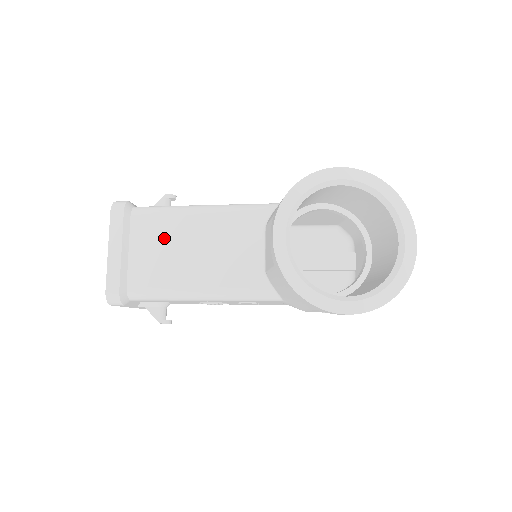
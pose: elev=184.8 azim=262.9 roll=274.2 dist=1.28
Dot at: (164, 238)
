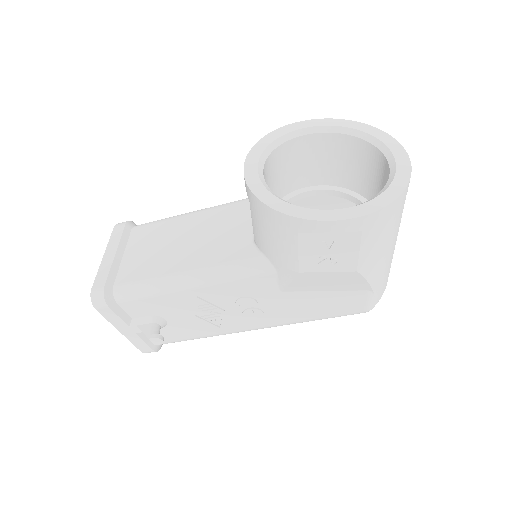
Dot at: (158, 238)
